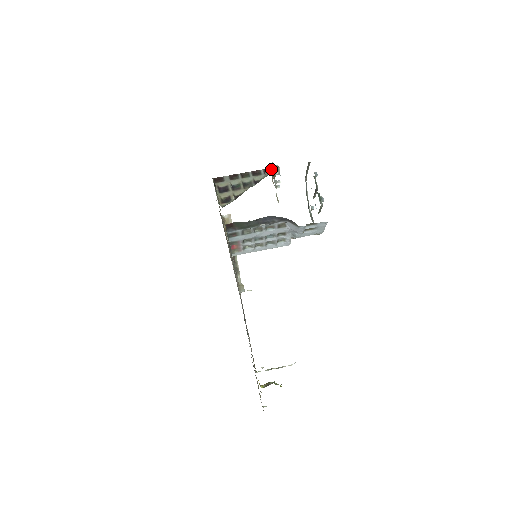
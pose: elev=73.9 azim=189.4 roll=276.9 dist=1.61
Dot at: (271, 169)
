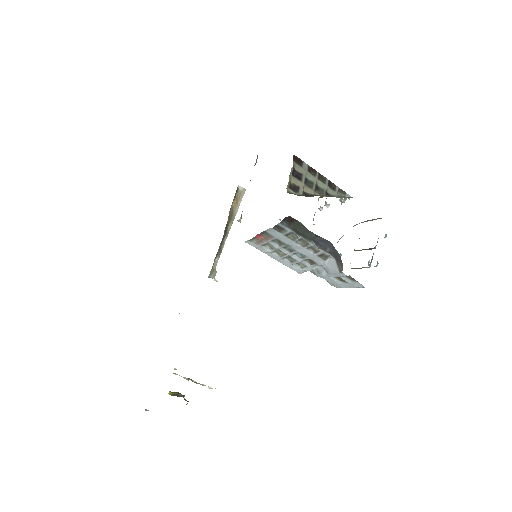
Dot at: (345, 193)
